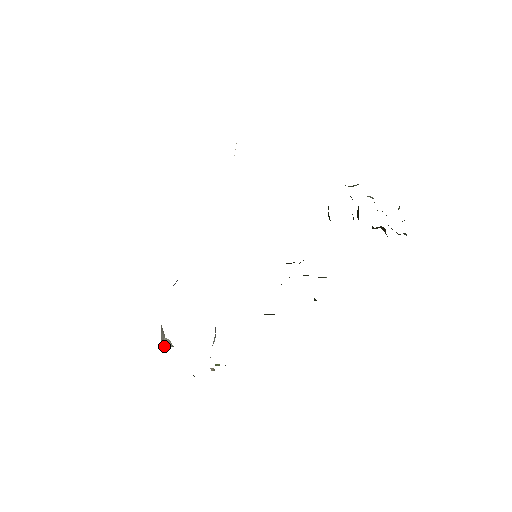
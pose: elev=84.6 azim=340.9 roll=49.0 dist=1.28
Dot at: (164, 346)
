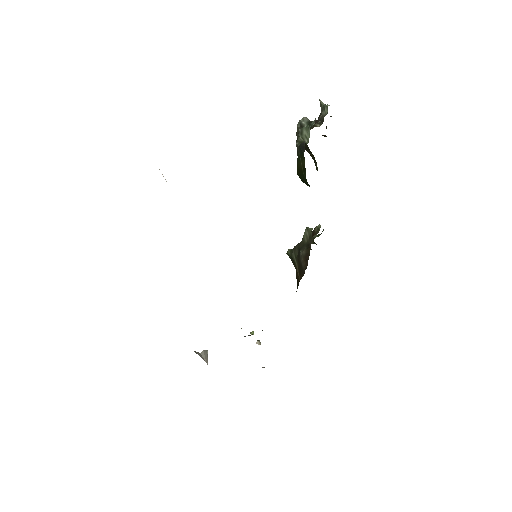
Dot at: (206, 360)
